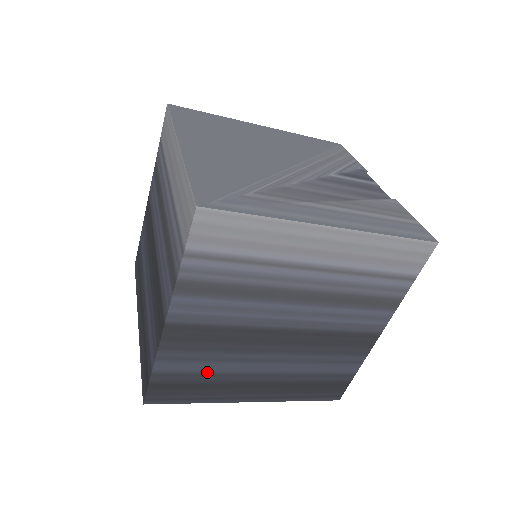
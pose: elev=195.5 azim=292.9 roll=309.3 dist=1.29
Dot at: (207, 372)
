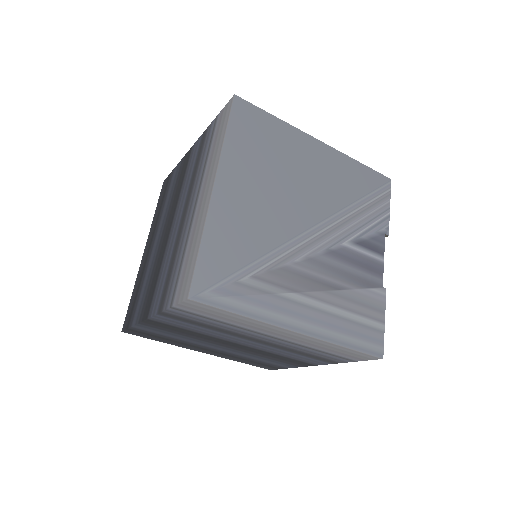
Dot at: (173, 338)
